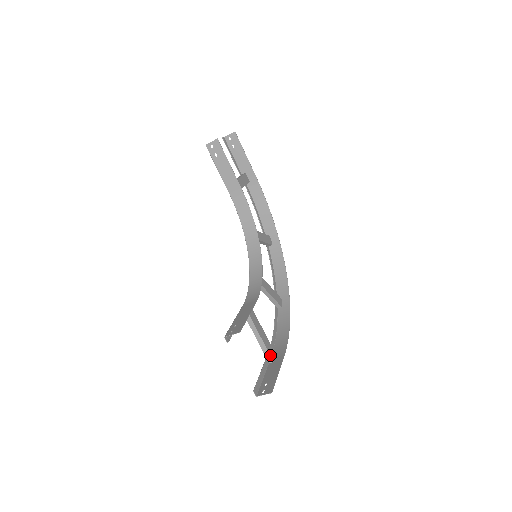
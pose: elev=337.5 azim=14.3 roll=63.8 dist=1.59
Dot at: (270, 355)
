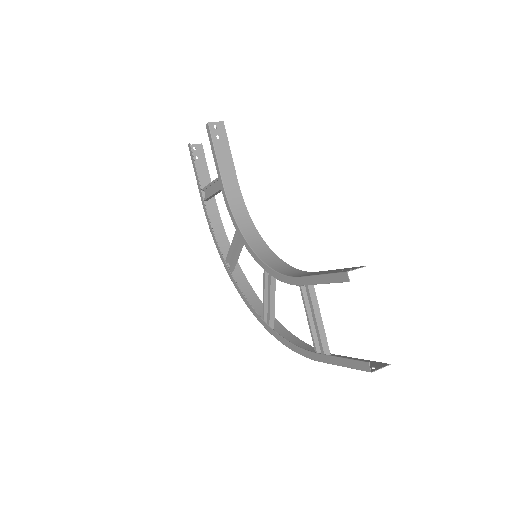
Dot at: occluded
